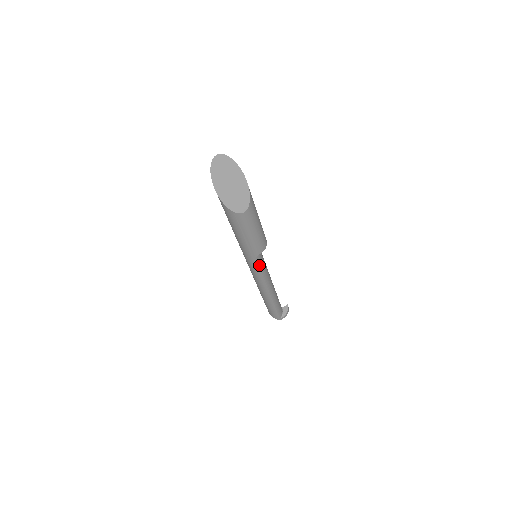
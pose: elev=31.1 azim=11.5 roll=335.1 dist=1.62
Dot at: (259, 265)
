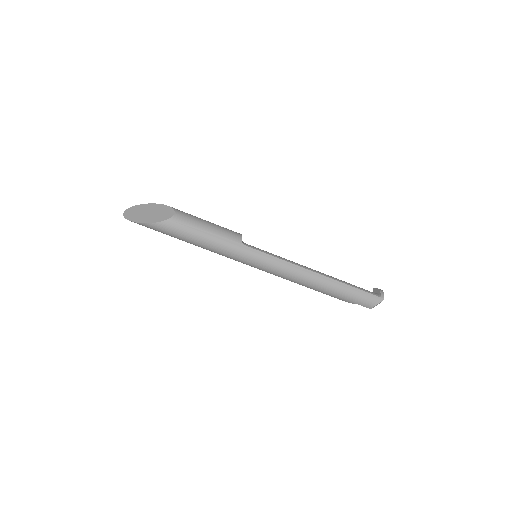
Dot at: (259, 251)
